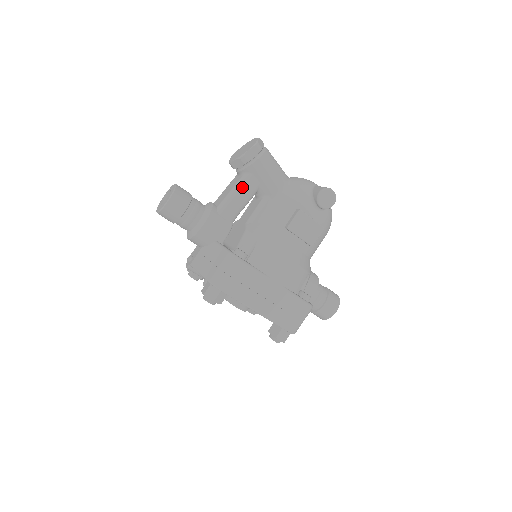
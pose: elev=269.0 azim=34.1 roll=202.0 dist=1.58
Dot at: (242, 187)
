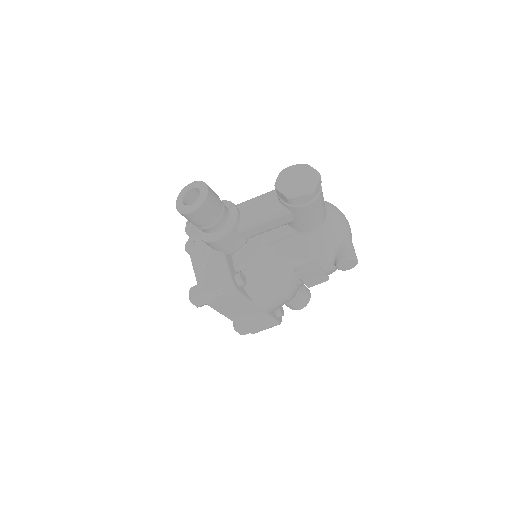
Dot at: (274, 219)
